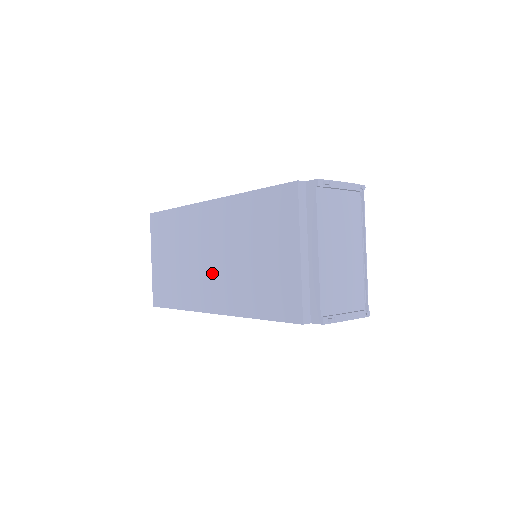
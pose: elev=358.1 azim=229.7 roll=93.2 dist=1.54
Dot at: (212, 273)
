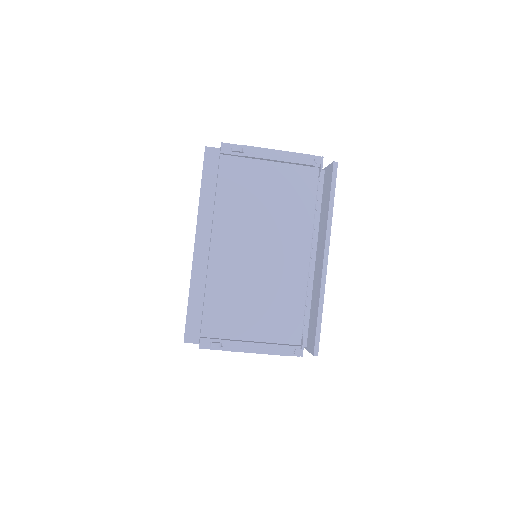
Dot at: occluded
